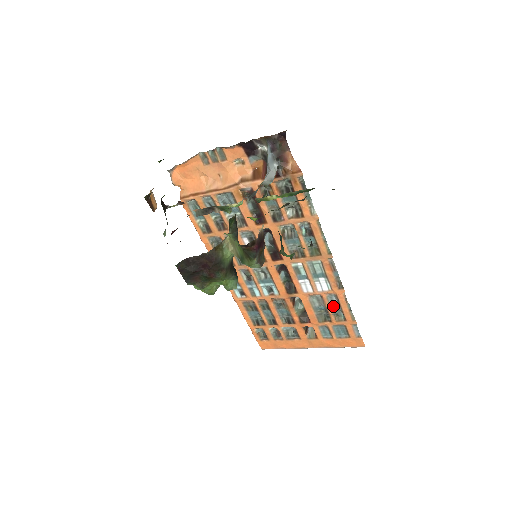
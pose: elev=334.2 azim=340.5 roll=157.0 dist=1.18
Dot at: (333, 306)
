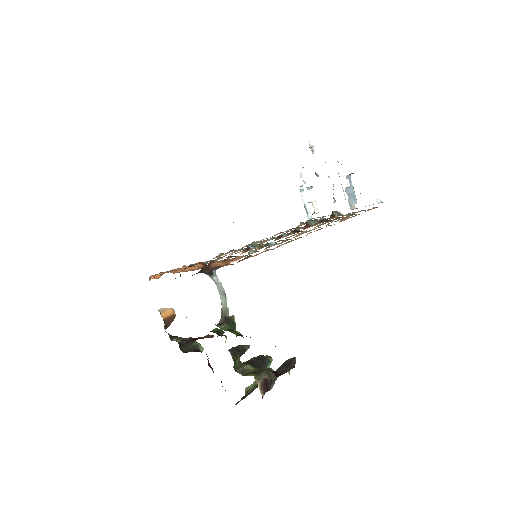
Dot at: occluded
